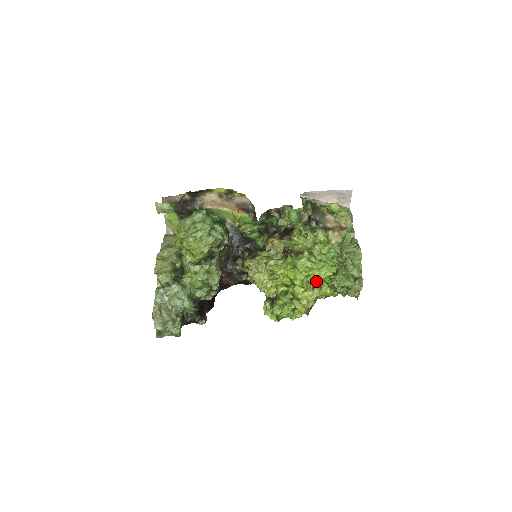
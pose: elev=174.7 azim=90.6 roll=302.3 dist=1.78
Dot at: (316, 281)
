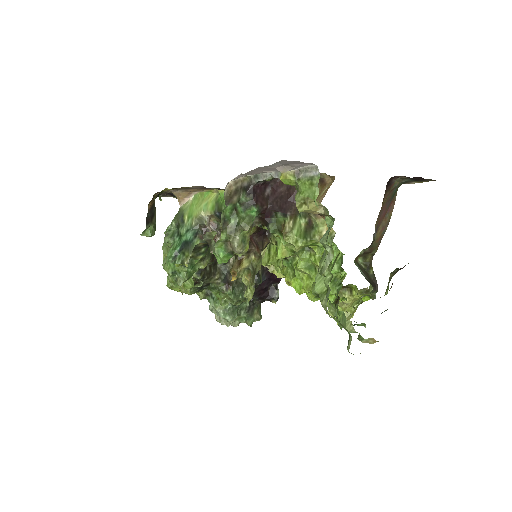
Dot at: occluded
